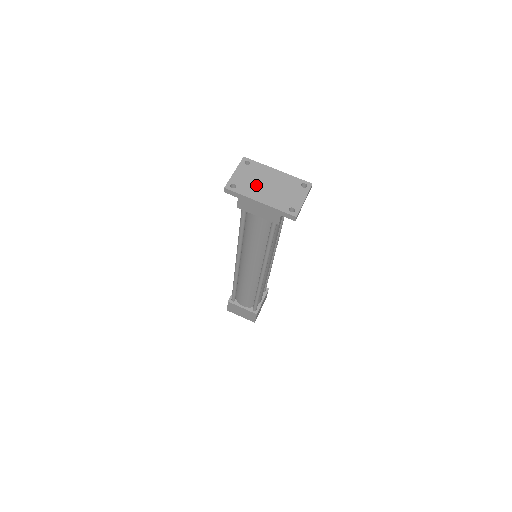
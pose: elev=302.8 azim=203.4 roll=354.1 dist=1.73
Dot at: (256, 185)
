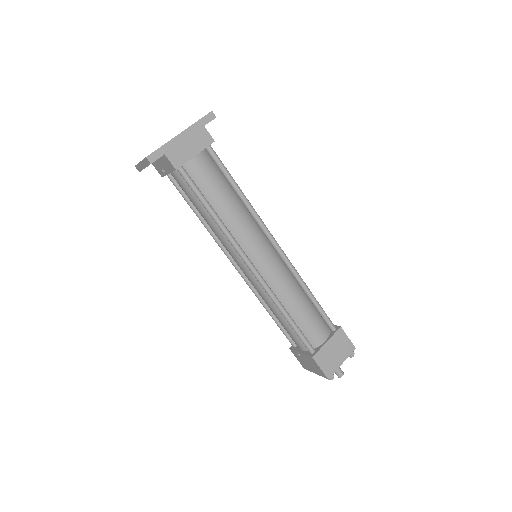
Dot at: occluded
